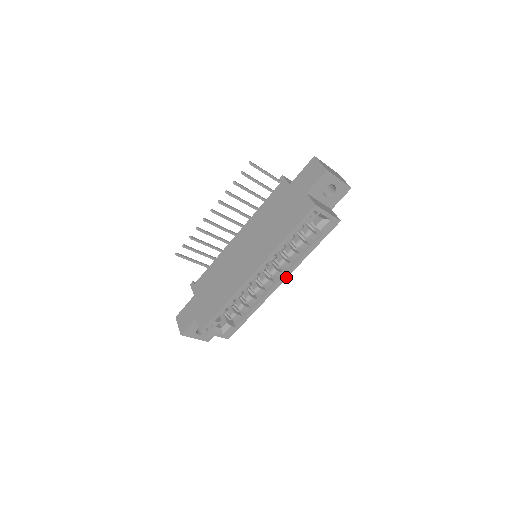
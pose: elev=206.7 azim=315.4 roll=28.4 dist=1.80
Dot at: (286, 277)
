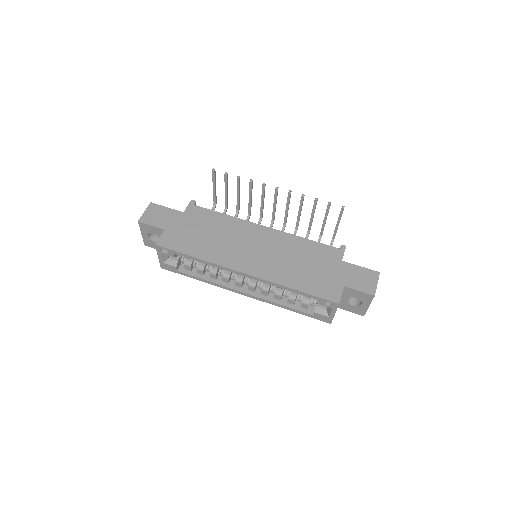
Dot at: (253, 297)
